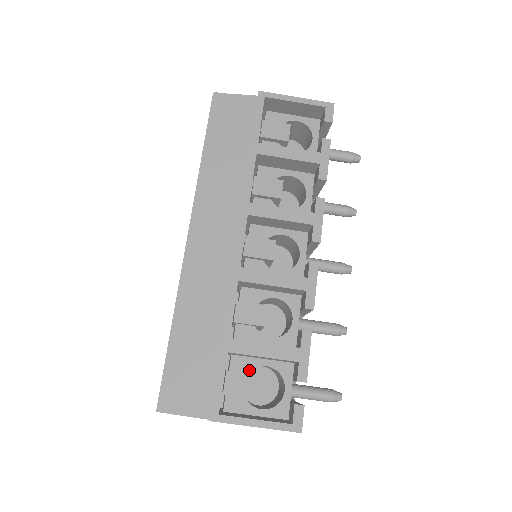
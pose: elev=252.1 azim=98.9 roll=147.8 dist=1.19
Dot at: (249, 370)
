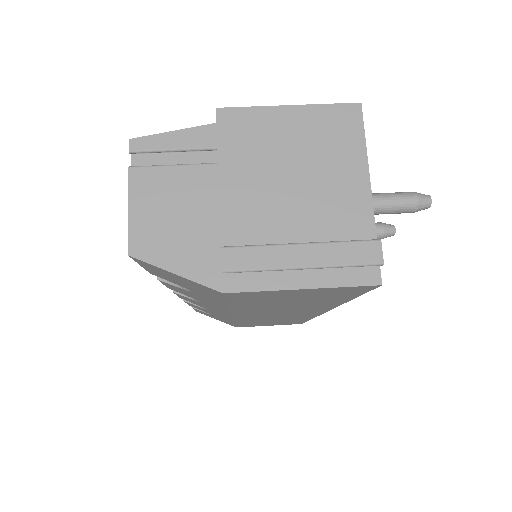
Dot at: occluded
